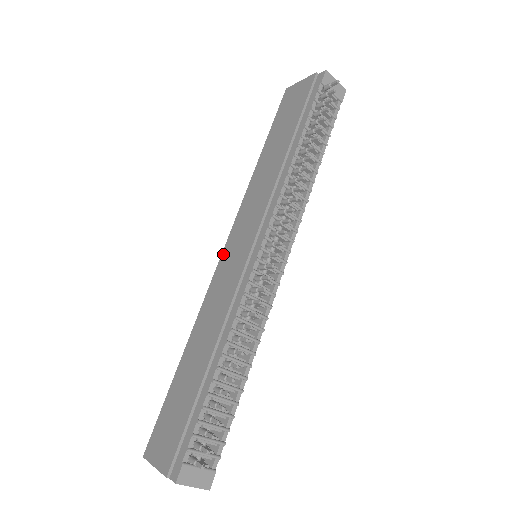
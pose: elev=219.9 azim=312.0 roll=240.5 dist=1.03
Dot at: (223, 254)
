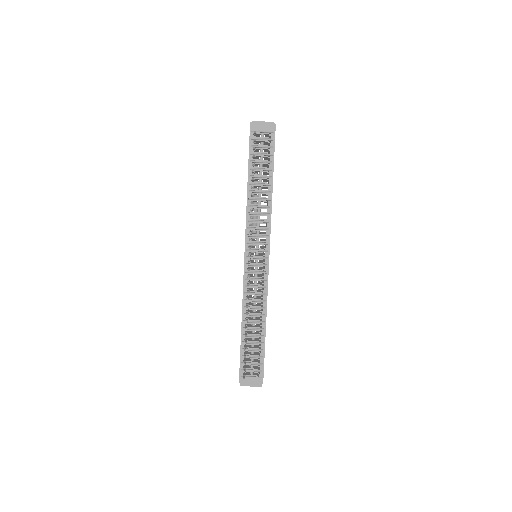
Dot at: occluded
